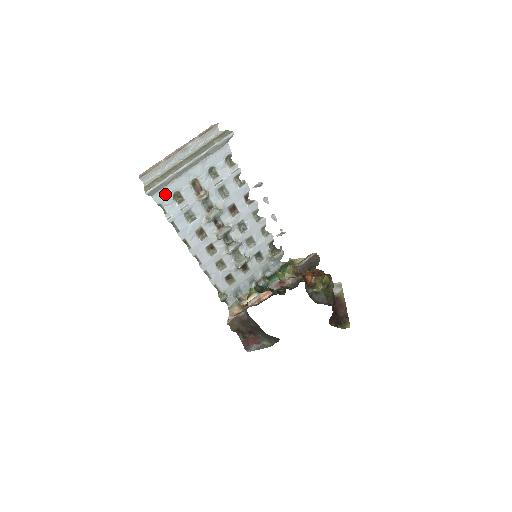
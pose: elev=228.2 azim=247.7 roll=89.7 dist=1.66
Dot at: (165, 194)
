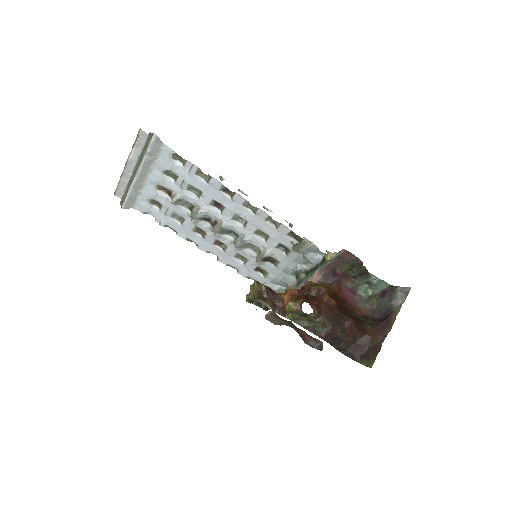
Dot at: (142, 204)
